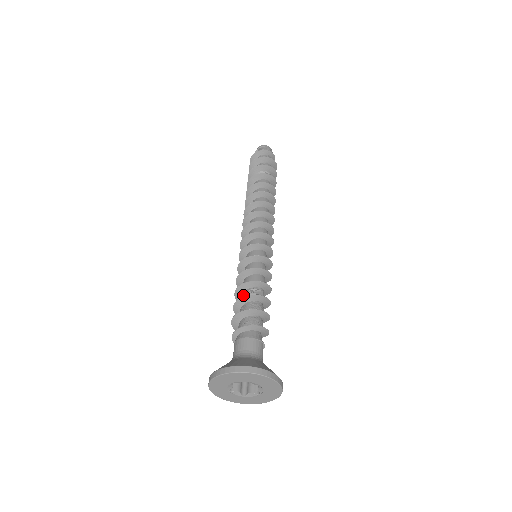
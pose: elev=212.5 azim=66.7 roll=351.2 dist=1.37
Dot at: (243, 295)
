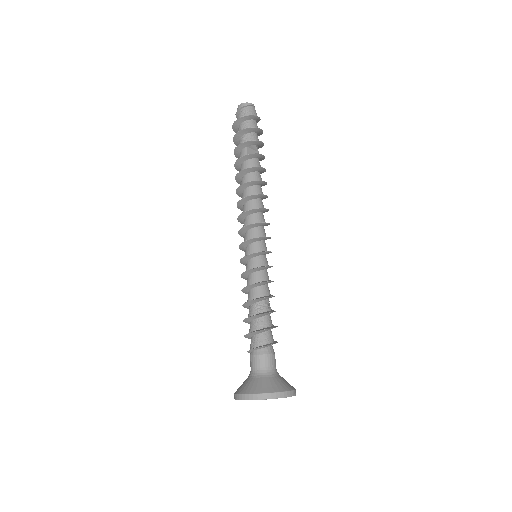
Dot at: (260, 306)
